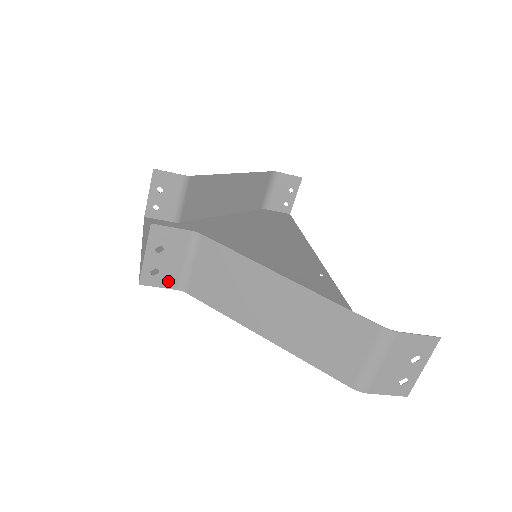
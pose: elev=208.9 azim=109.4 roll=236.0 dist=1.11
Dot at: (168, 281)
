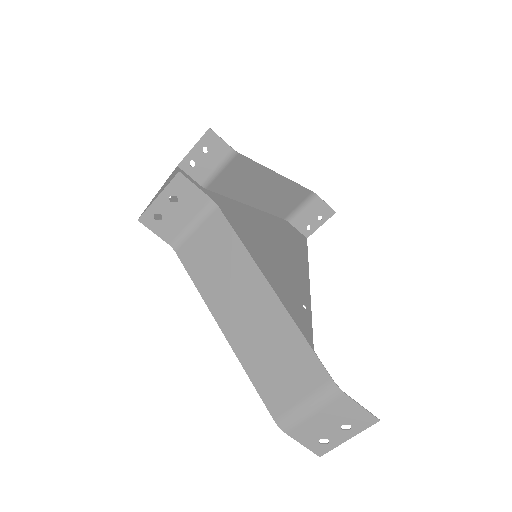
Dot at: (165, 232)
